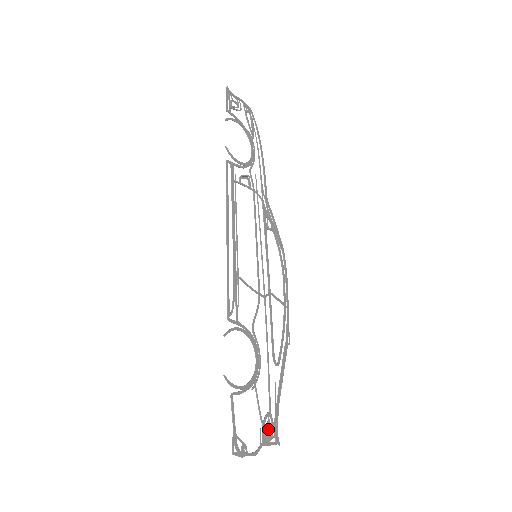
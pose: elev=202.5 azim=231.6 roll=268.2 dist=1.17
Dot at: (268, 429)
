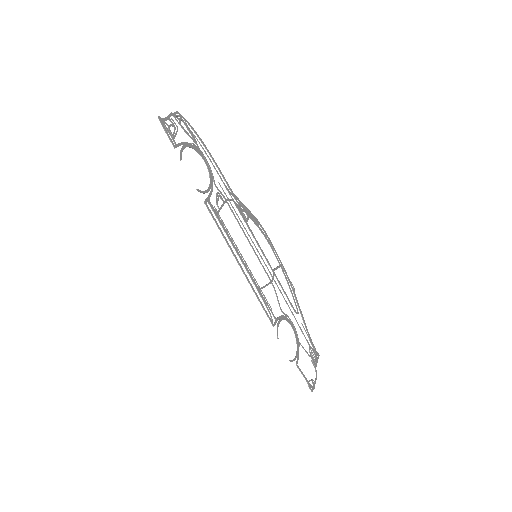
Dot at: (313, 355)
